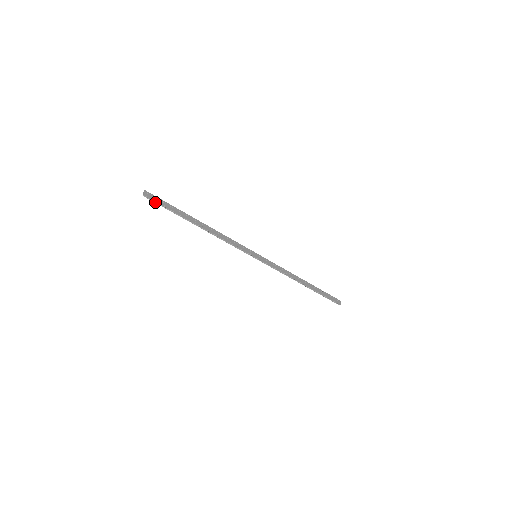
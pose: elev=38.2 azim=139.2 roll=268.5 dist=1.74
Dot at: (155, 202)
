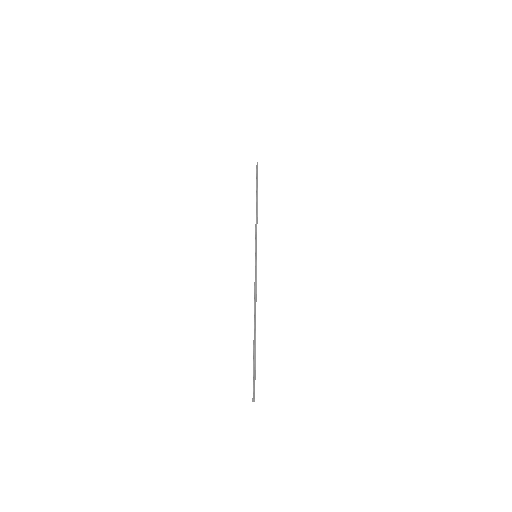
Dot at: (257, 170)
